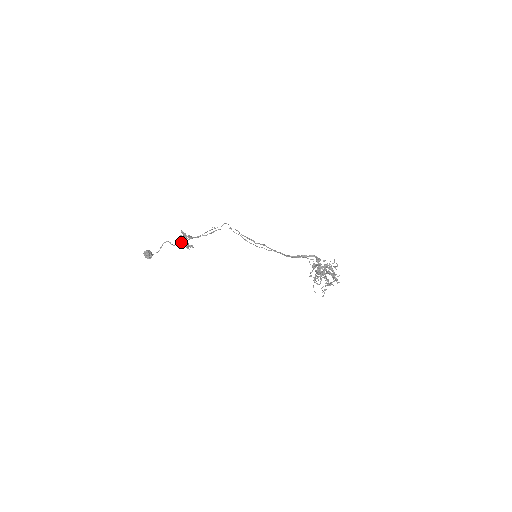
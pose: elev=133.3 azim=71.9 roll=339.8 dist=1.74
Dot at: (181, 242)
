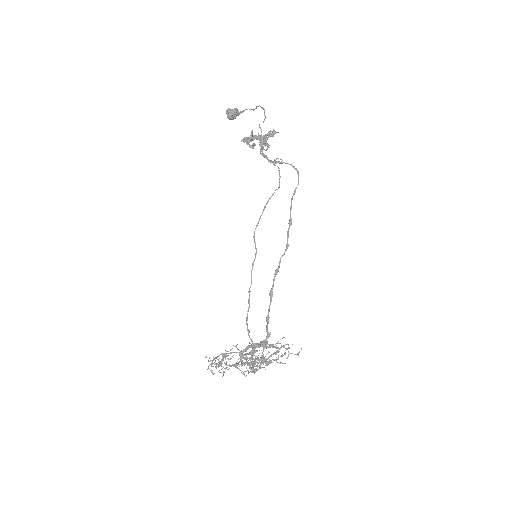
Dot at: (247, 142)
